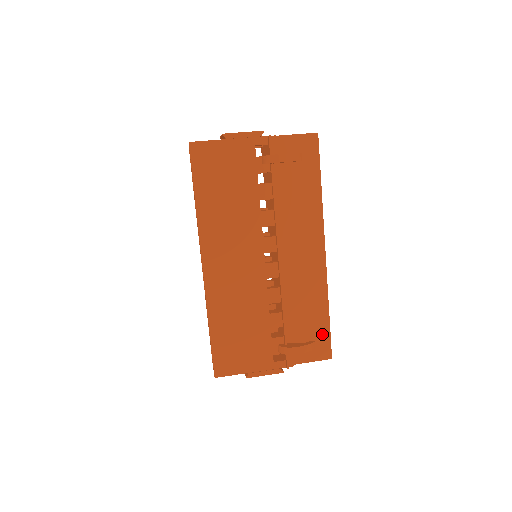
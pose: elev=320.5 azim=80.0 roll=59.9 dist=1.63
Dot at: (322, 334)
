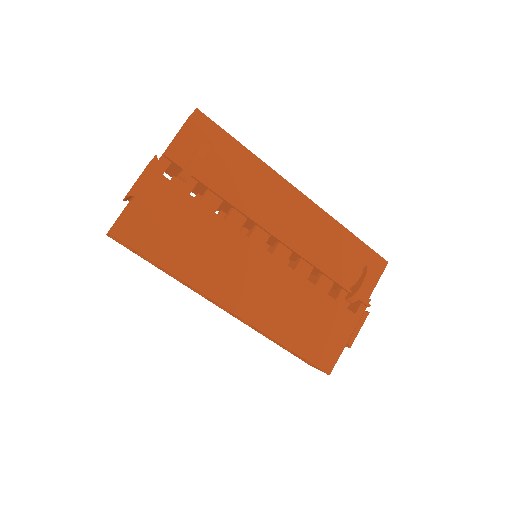
Dot at: (364, 254)
